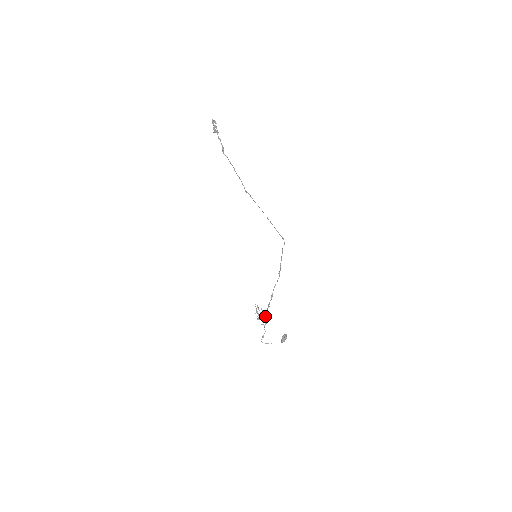
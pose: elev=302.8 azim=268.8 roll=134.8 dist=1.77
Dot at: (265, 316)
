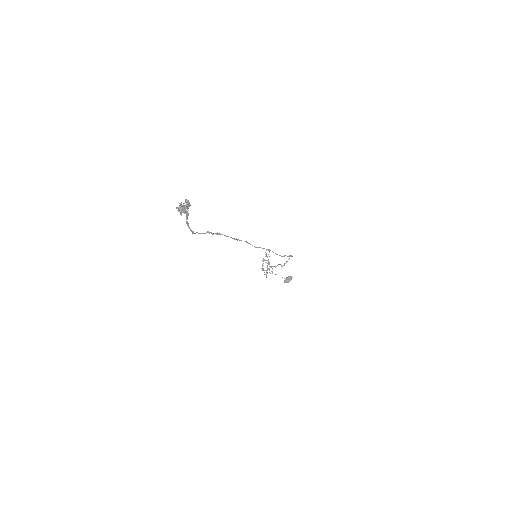
Dot at: (270, 267)
